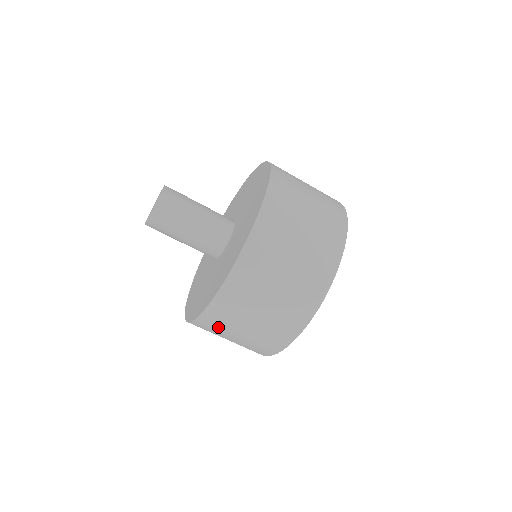
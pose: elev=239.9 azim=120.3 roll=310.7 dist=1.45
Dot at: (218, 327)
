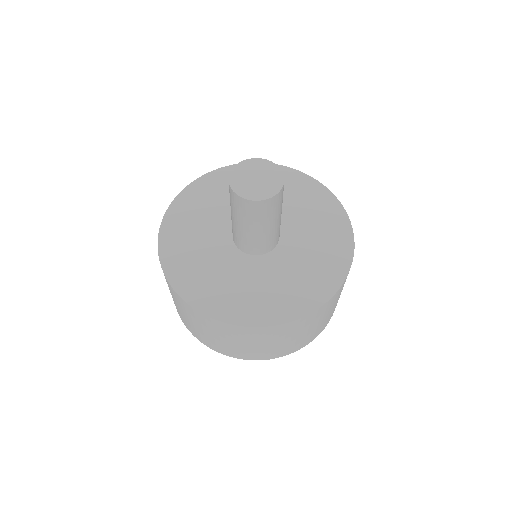
Dot at: occluded
